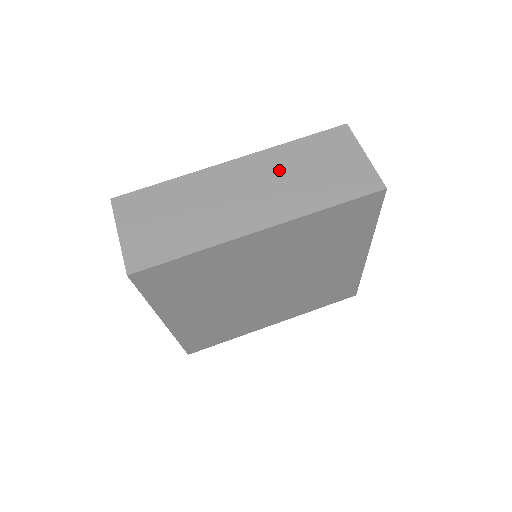
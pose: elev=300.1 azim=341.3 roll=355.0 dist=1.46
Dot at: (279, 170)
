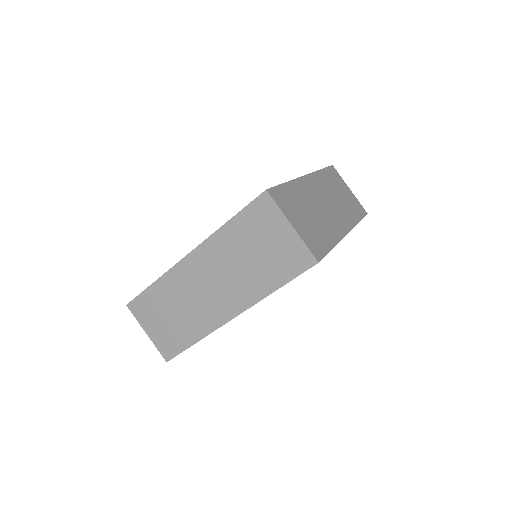
Dot at: (226, 258)
